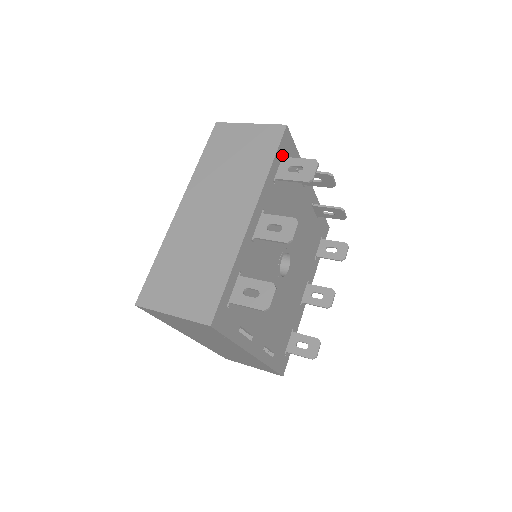
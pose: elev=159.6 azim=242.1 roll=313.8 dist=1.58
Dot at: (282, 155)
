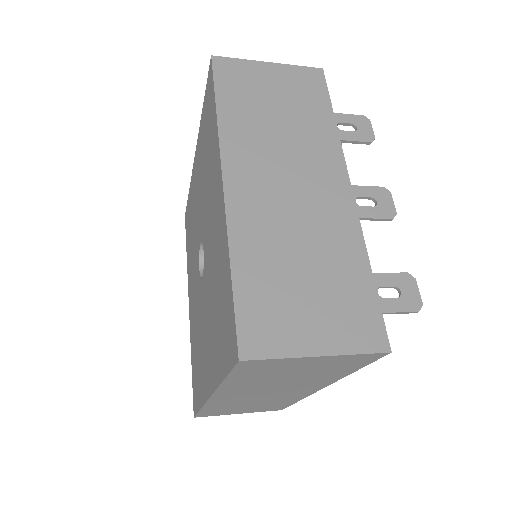
Dot at: occluded
